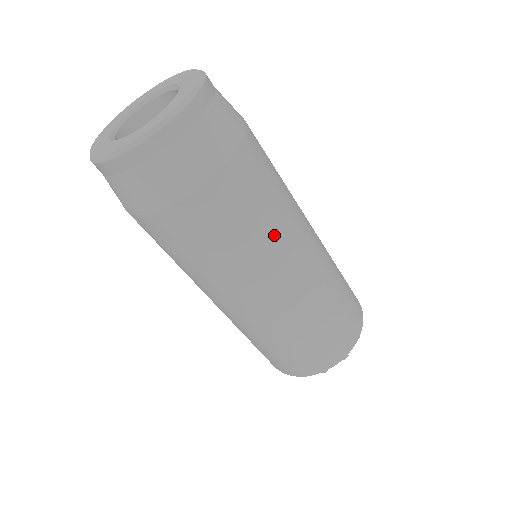
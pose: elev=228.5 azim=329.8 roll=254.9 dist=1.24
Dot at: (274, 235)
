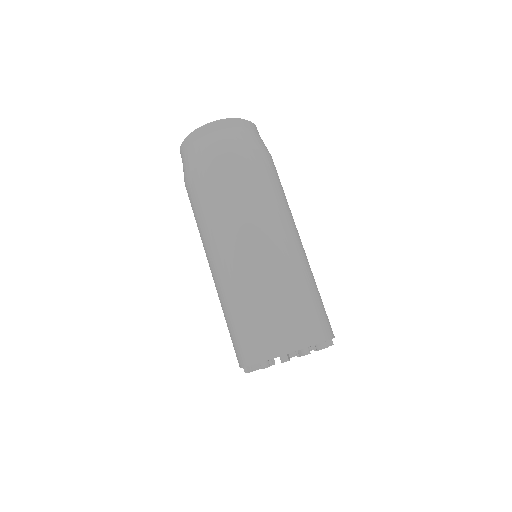
Dot at: (247, 209)
